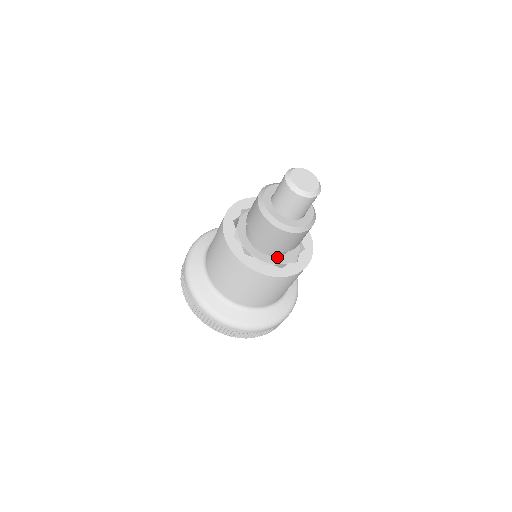
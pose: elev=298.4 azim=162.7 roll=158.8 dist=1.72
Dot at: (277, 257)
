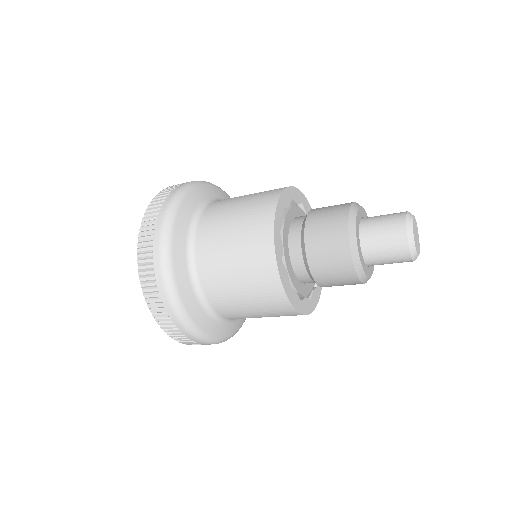
Dot at: (301, 283)
